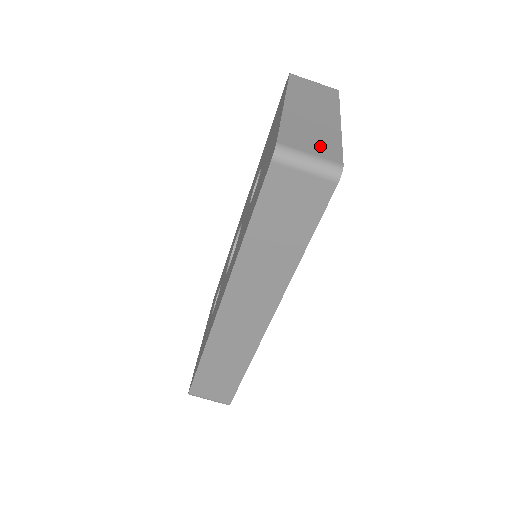
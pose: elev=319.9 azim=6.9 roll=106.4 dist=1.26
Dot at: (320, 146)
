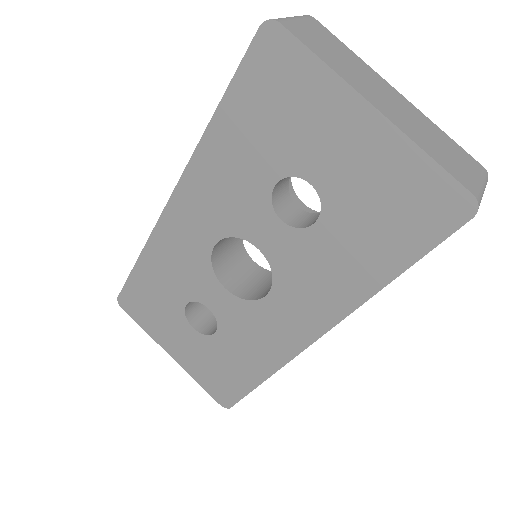
Dot at: (460, 158)
